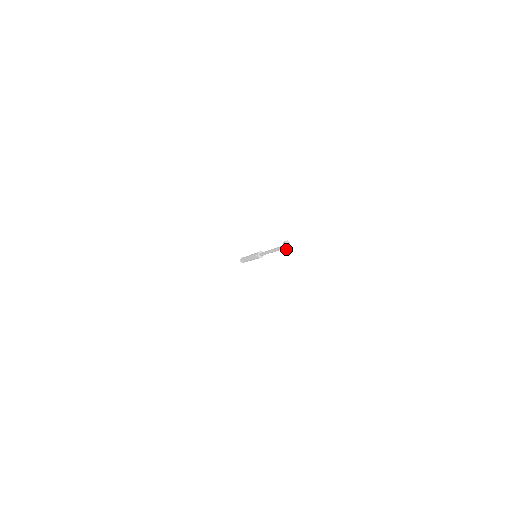
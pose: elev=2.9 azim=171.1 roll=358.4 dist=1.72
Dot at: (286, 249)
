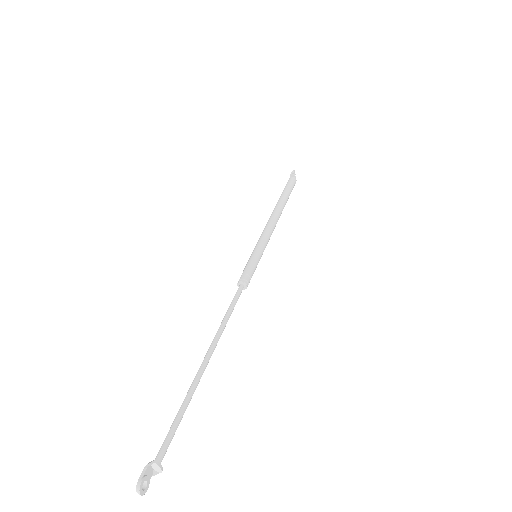
Dot at: (142, 491)
